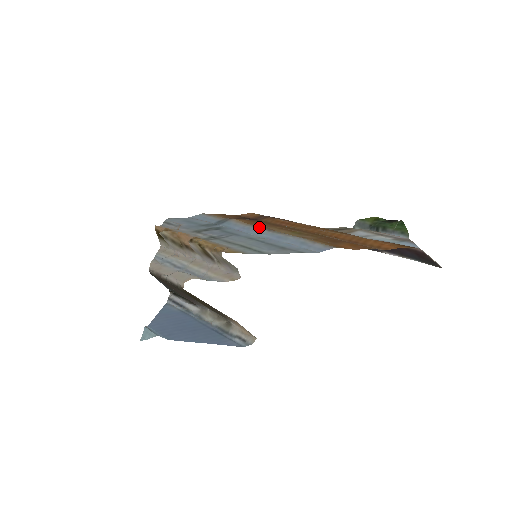
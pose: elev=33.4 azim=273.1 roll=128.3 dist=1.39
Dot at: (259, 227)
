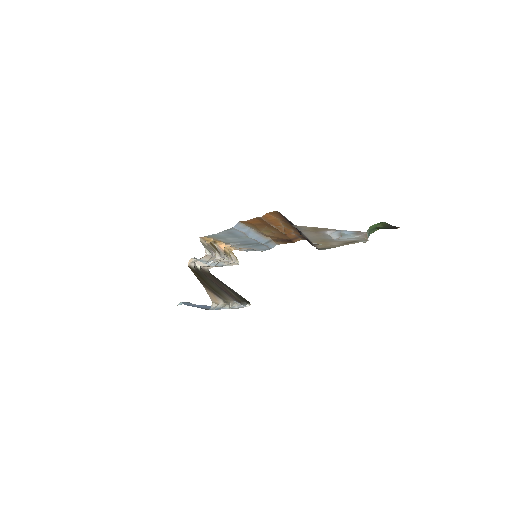
Dot at: (261, 234)
